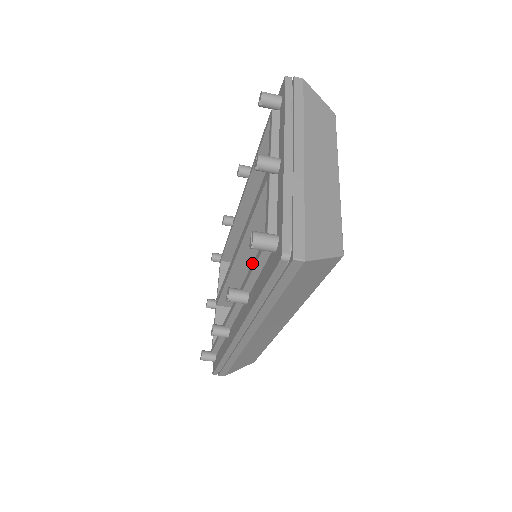
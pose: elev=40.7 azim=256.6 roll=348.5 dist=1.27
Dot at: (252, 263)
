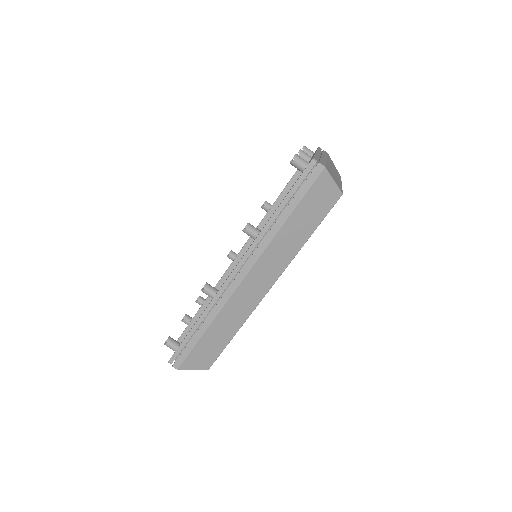
Dot at: (276, 200)
